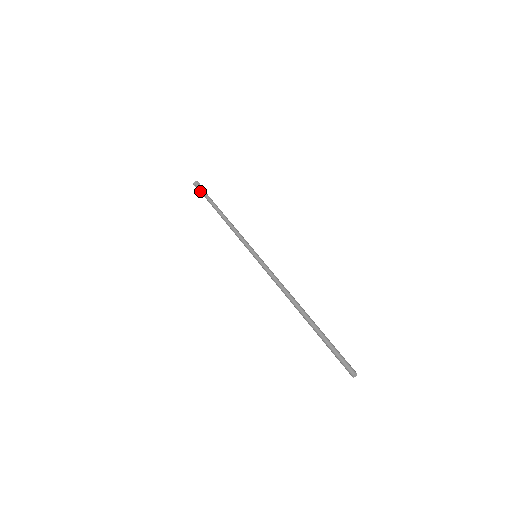
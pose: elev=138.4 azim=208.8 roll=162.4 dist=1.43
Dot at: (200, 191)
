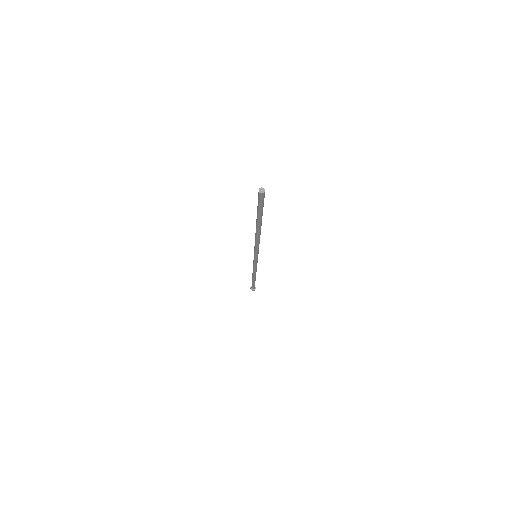
Dot at: (252, 286)
